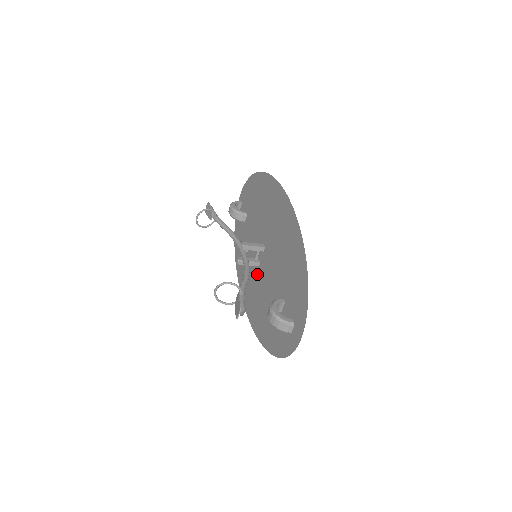
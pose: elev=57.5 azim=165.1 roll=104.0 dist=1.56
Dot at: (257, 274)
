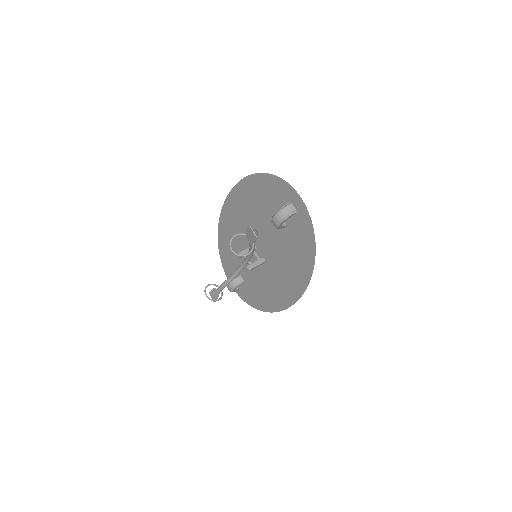
Dot at: (270, 266)
